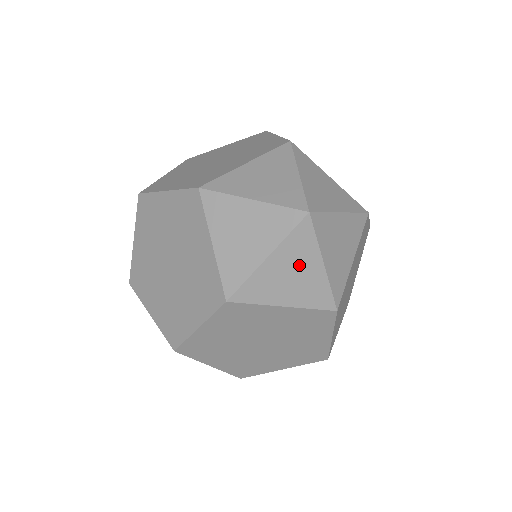
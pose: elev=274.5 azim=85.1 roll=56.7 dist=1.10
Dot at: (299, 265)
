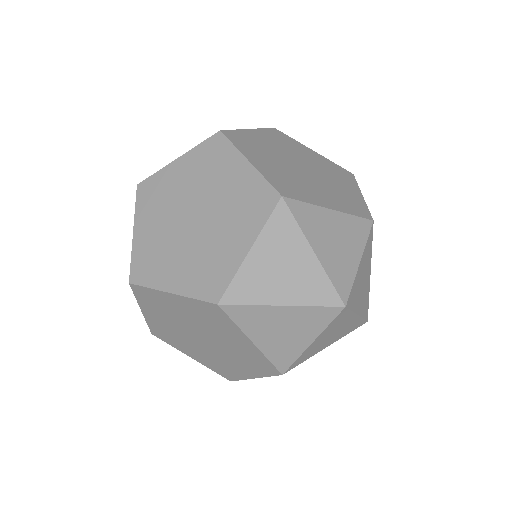
Dot at: (338, 328)
